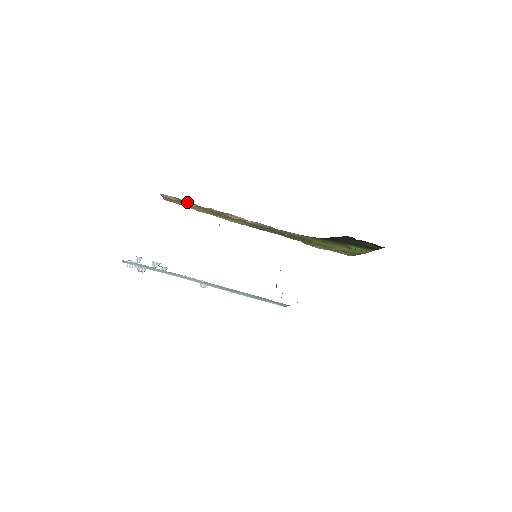
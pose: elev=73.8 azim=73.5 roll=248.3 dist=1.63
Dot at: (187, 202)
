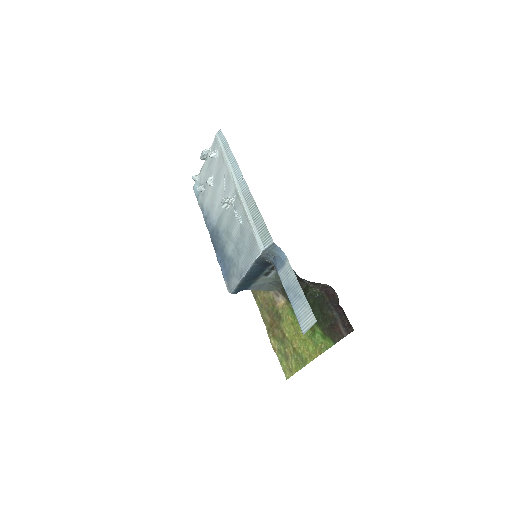
Dot at: occluded
